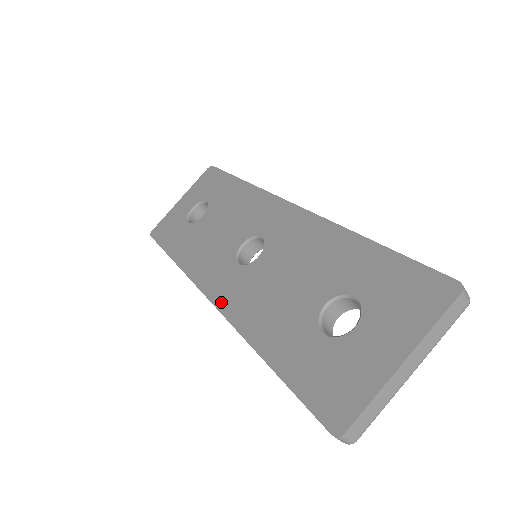
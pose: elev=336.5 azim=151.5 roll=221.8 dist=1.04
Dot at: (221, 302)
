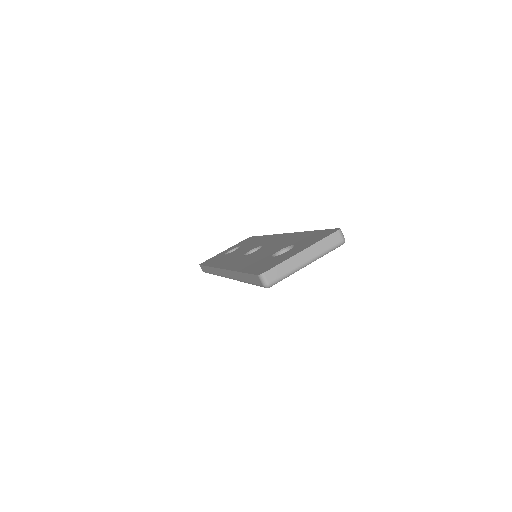
Dot at: occluded
